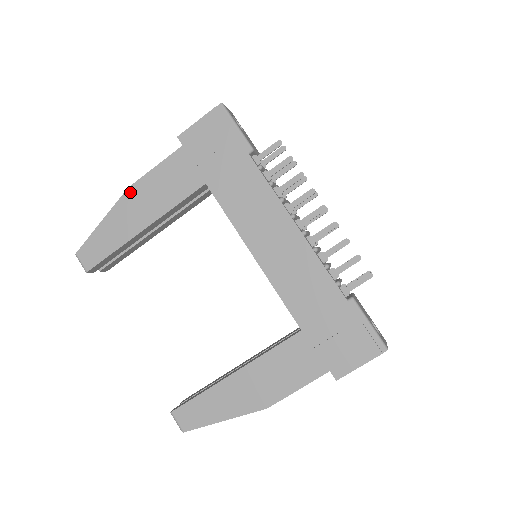
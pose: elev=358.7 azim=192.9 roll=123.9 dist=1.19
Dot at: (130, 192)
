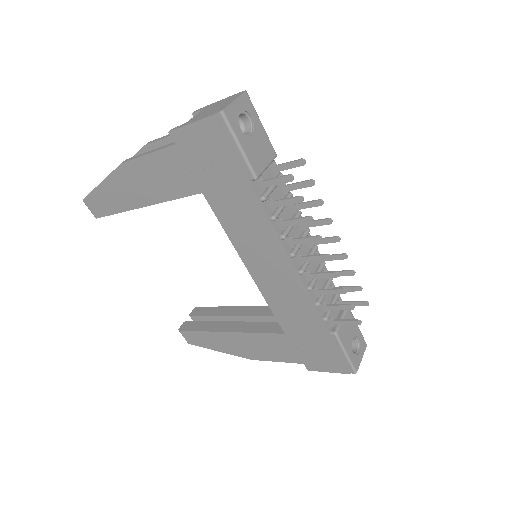
Dot at: (124, 169)
